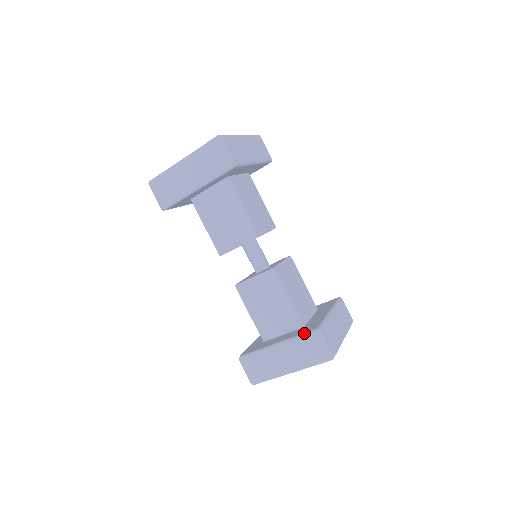
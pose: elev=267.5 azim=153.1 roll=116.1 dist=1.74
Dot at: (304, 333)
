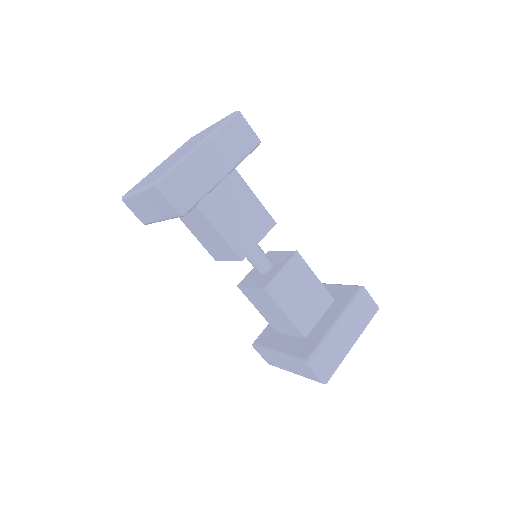
Dot at: (297, 357)
